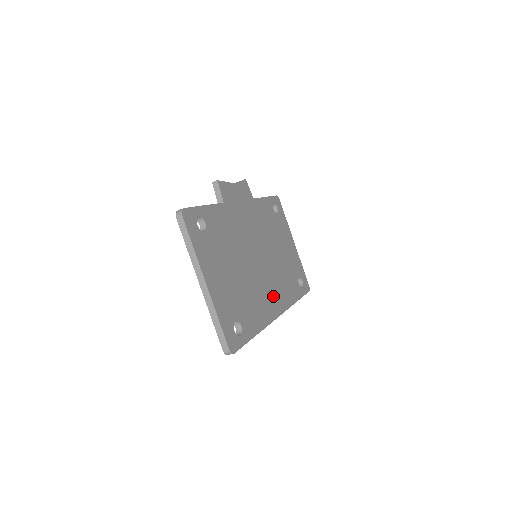
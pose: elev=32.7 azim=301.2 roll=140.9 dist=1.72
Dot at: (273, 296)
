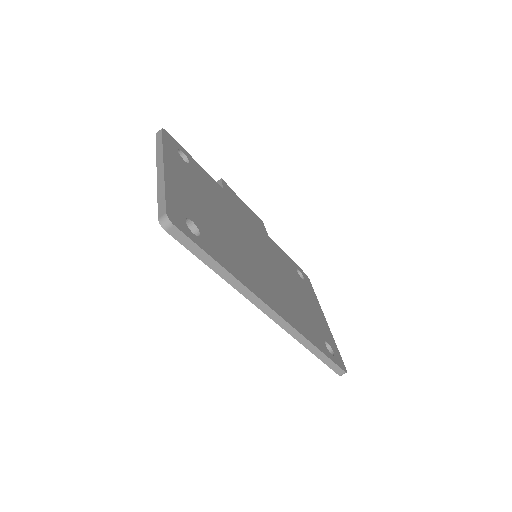
Dot at: (271, 293)
